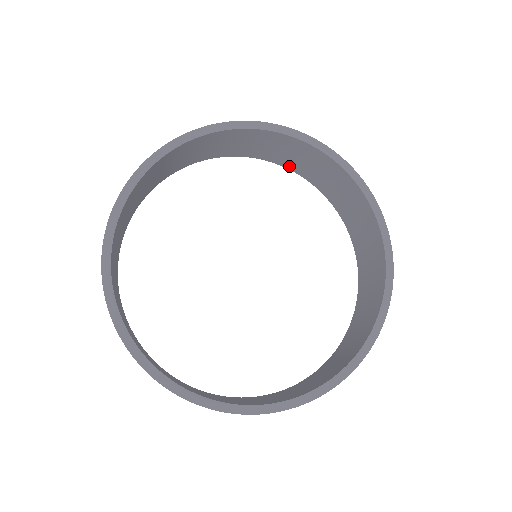
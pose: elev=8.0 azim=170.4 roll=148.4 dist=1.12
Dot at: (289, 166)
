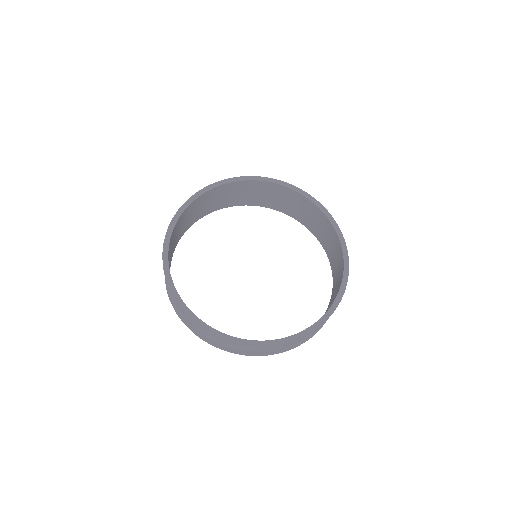
Dot at: (248, 203)
